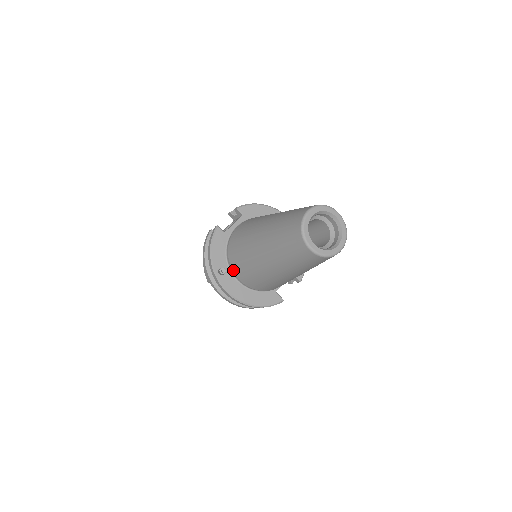
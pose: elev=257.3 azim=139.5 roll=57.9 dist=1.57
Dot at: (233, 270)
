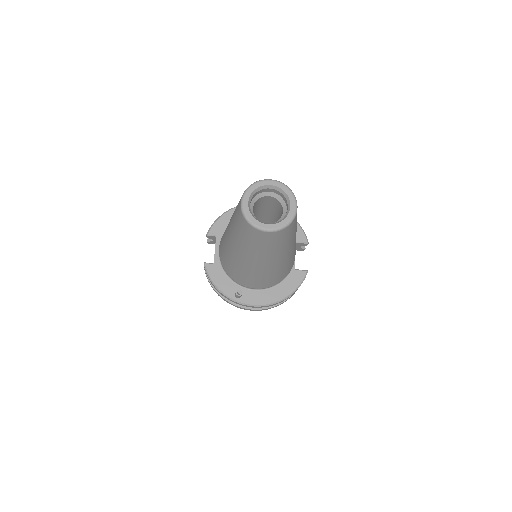
Dot at: (245, 286)
